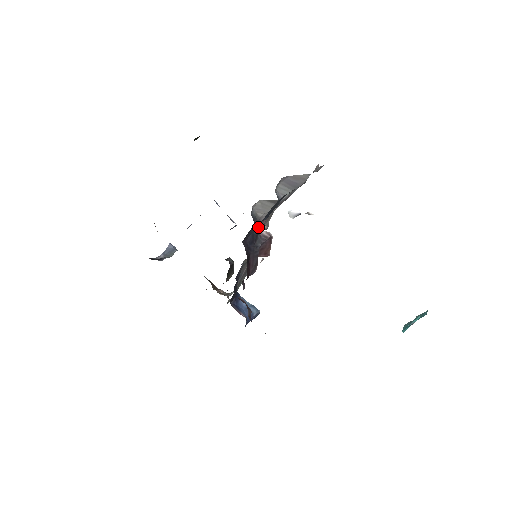
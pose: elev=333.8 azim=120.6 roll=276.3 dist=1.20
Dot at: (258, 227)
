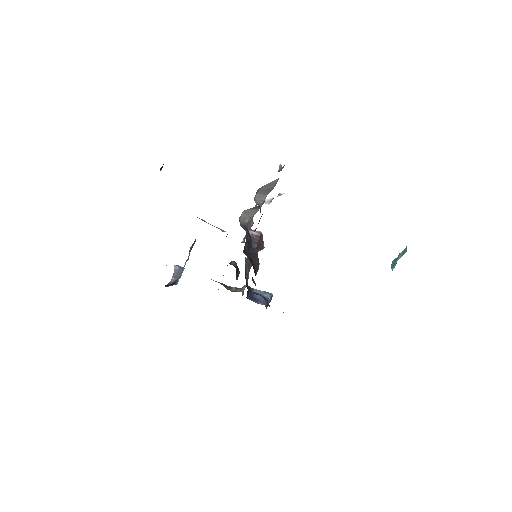
Dot at: (248, 231)
